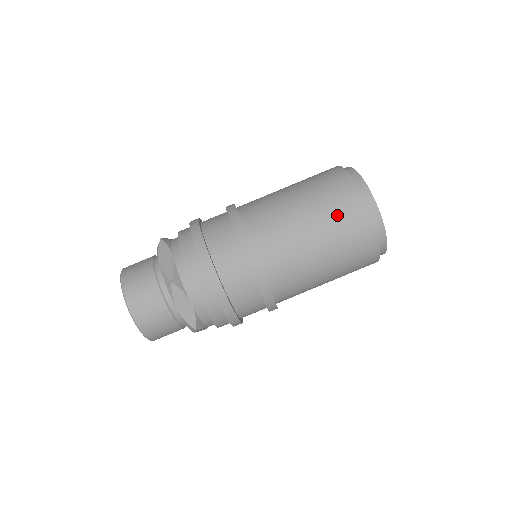
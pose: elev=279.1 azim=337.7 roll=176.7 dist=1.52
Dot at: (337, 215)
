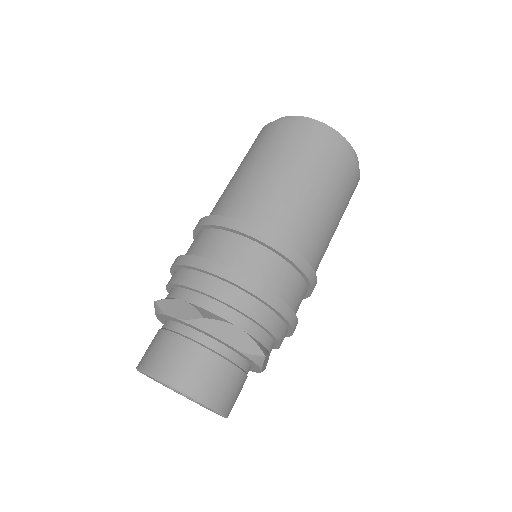
Dot at: (301, 150)
